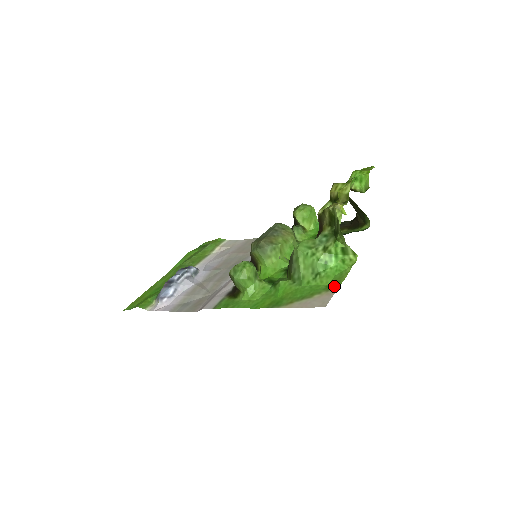
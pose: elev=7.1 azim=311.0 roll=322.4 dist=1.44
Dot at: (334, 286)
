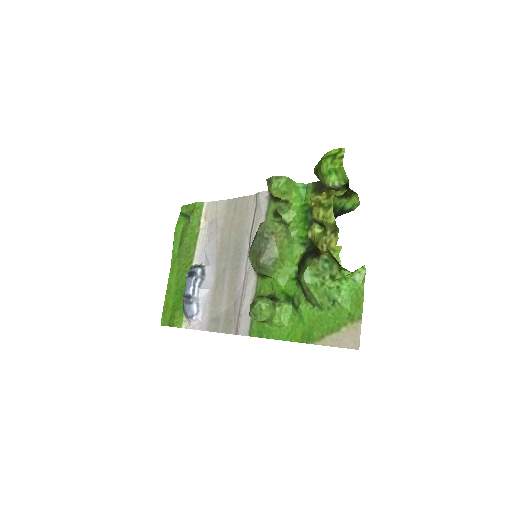
Dot at: (356, 315)
